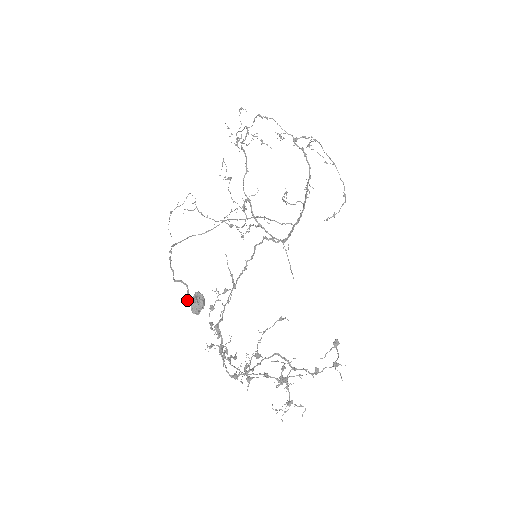
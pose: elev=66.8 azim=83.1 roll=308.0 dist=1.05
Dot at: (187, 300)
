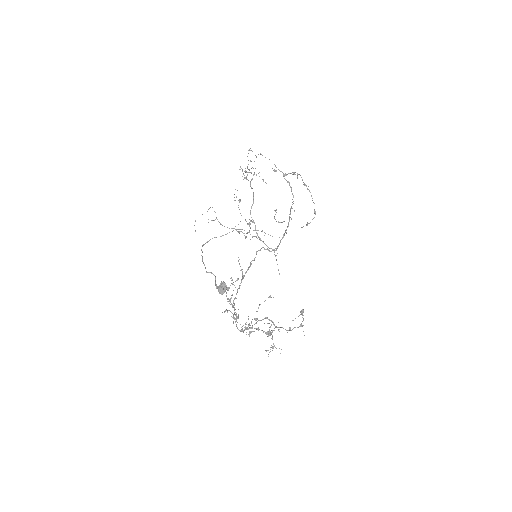
Dot at: (215, 285)
